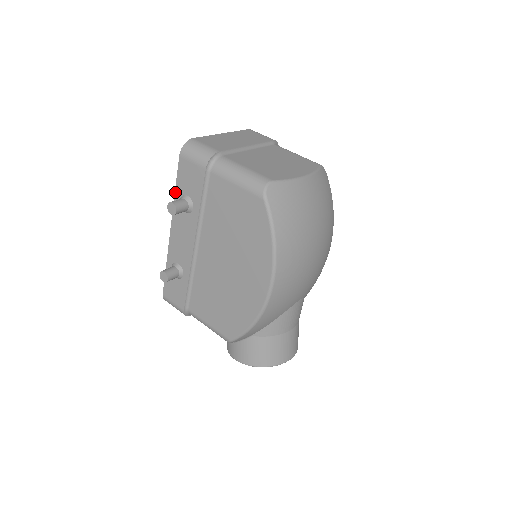
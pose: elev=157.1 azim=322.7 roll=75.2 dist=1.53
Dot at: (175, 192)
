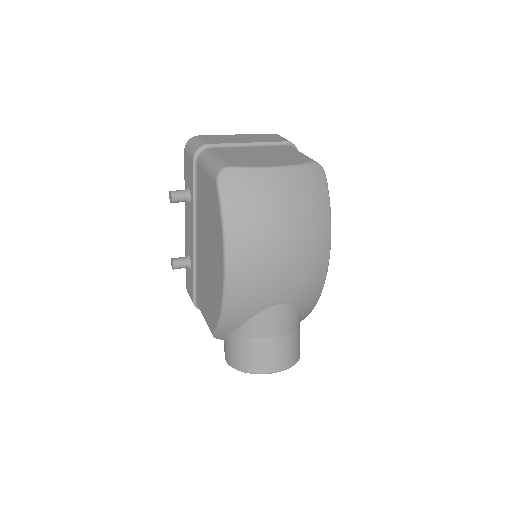
Dot at: occluded
